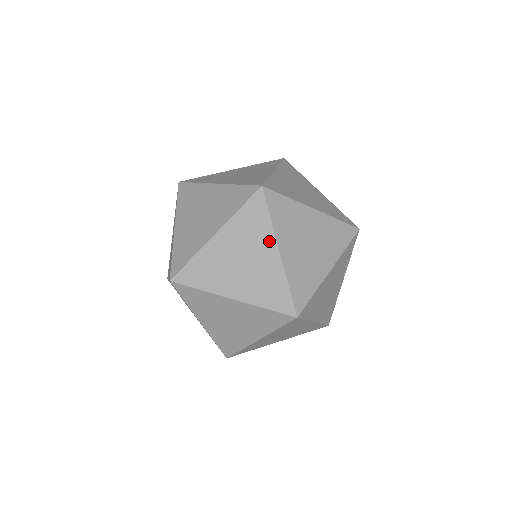
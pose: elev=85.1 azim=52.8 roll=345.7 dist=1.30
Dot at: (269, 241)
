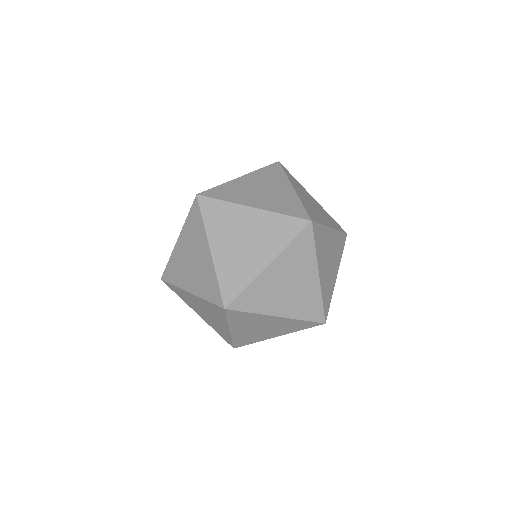
Dot at: (240, 211)
